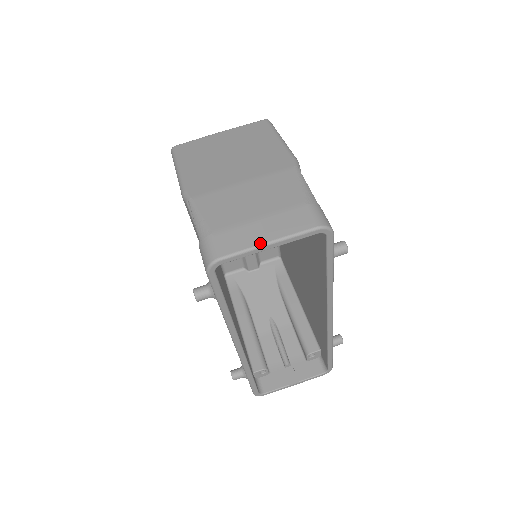
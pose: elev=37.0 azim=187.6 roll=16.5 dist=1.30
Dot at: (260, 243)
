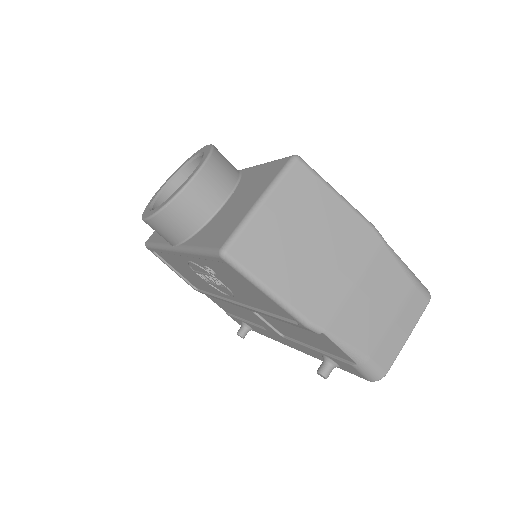
Dot at: (405, 342)
